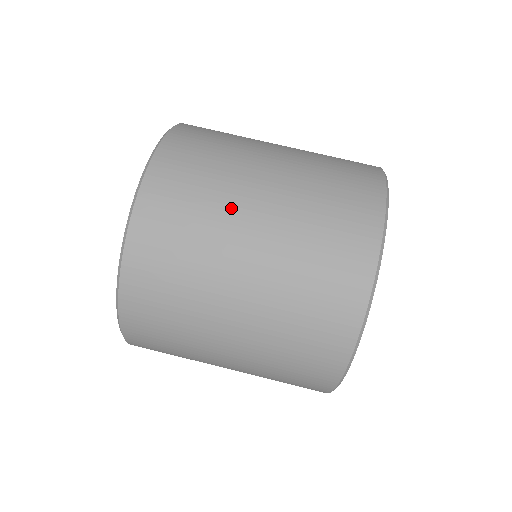
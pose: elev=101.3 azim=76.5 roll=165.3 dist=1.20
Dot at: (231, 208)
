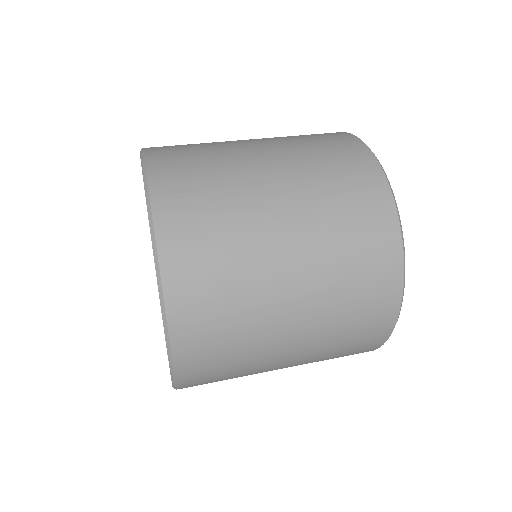
Dot at: occluded
